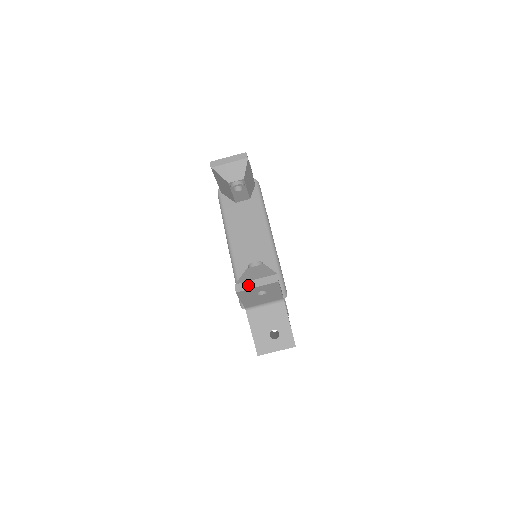
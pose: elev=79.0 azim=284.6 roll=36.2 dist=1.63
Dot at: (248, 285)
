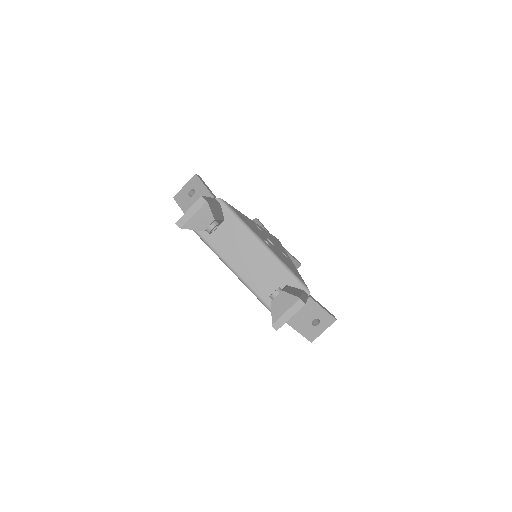
Dot at: (283, 320)
